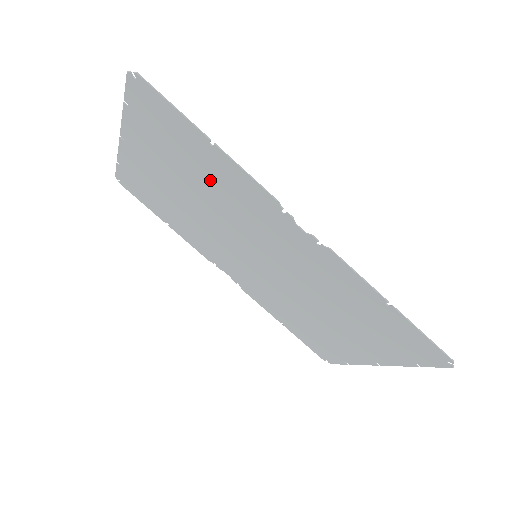
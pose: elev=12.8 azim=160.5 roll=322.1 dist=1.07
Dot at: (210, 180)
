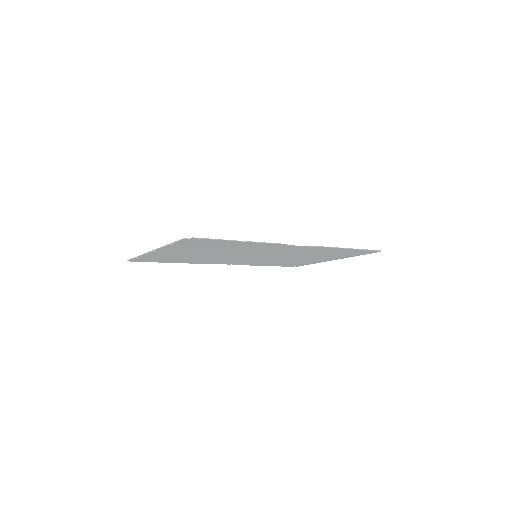
Dot at: (233, 248)
